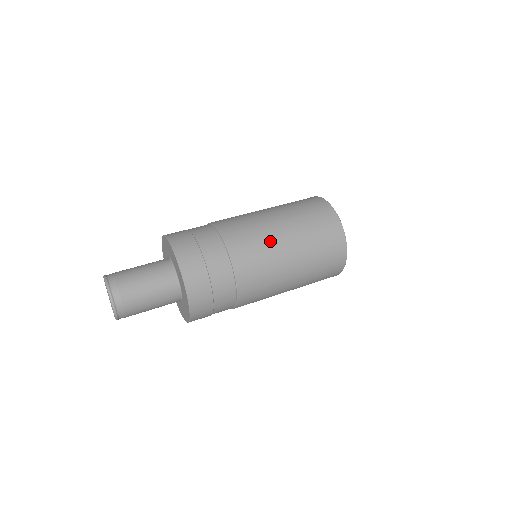
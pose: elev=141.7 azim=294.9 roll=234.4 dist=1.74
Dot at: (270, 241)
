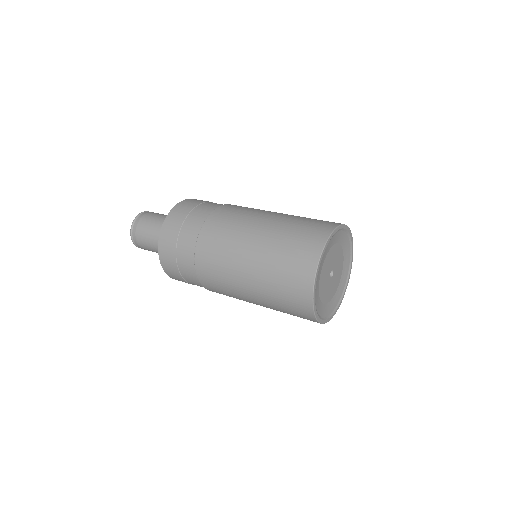
Dot at: (244, 225)
